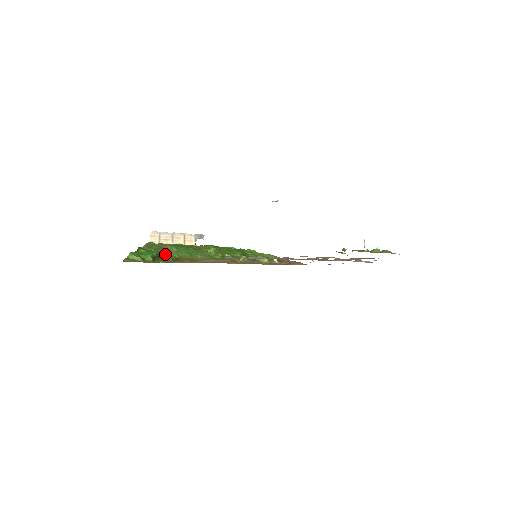
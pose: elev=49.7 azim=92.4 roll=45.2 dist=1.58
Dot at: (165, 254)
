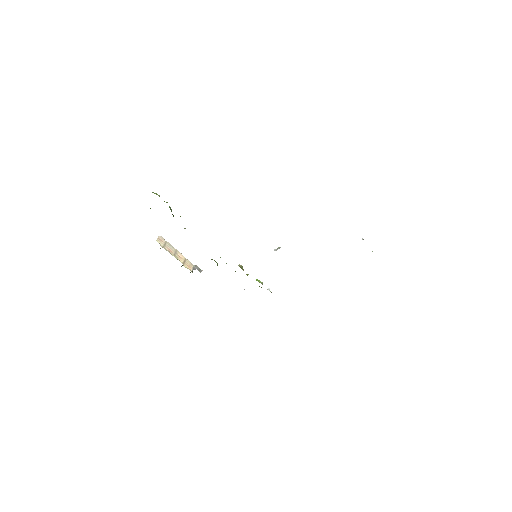
Dot at: occluded
